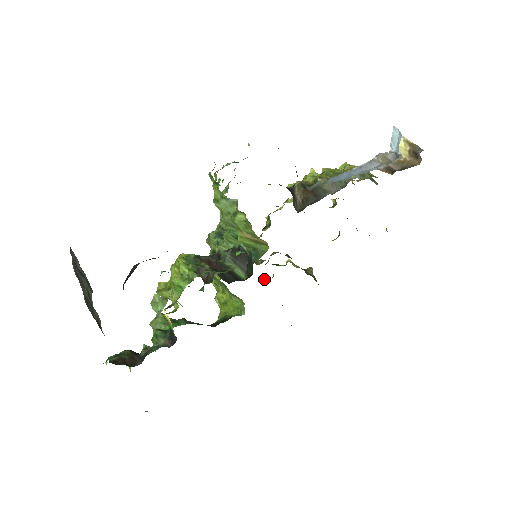
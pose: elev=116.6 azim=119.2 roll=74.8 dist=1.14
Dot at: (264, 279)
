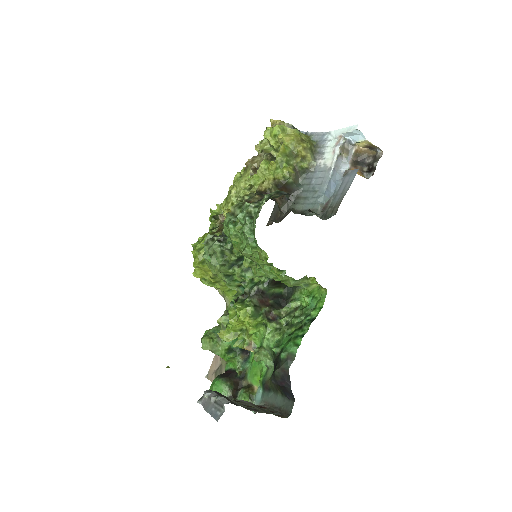
Dot at: occluded
